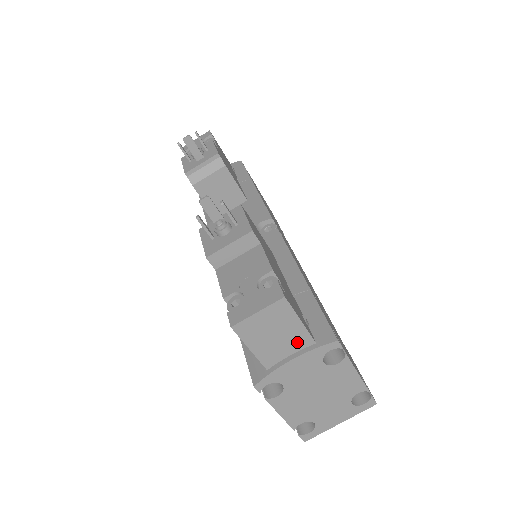
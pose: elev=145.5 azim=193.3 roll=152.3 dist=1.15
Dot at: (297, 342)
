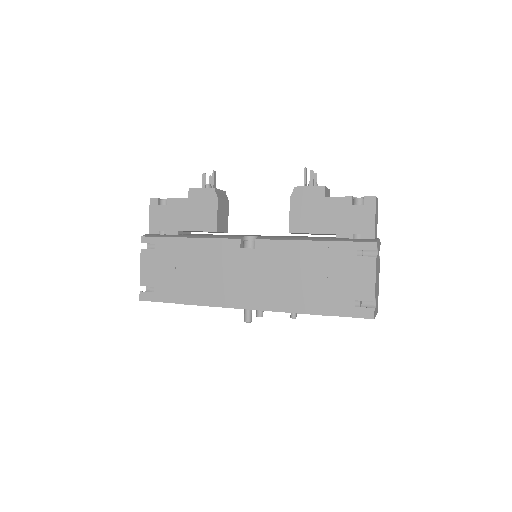
Dot at: (376, 232)
